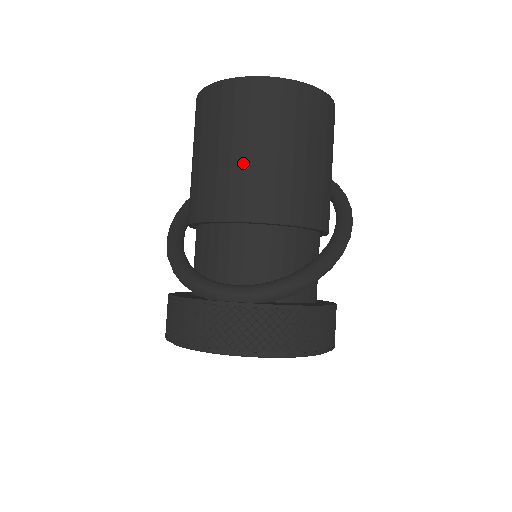
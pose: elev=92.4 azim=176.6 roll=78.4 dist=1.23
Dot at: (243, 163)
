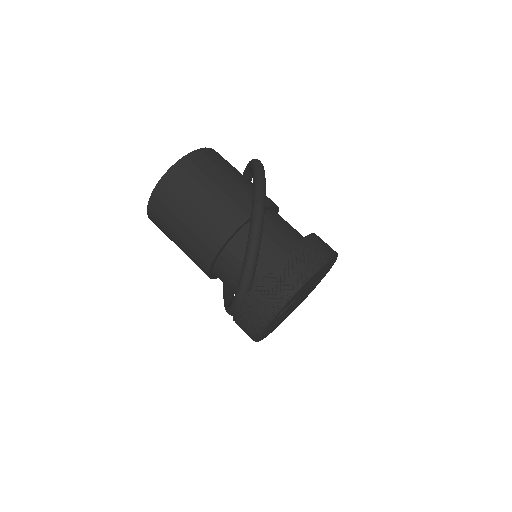
Dot at: (184, 244)
